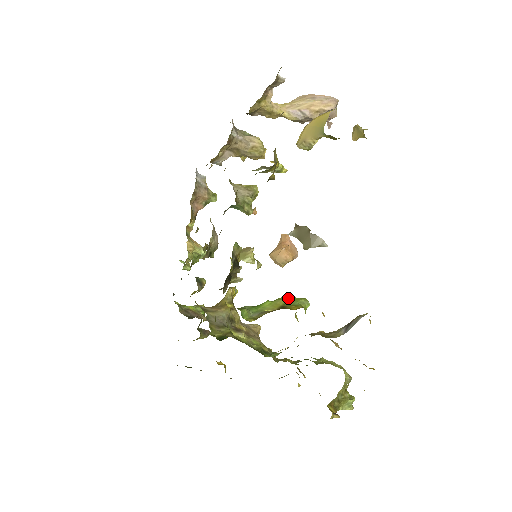
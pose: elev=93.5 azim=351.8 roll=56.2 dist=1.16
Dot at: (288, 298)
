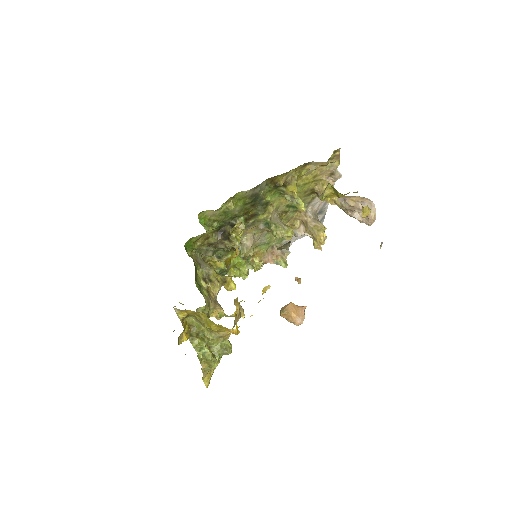
Dot at: occluded
